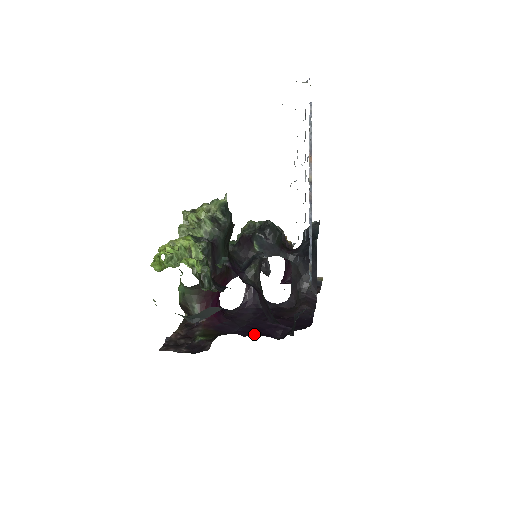
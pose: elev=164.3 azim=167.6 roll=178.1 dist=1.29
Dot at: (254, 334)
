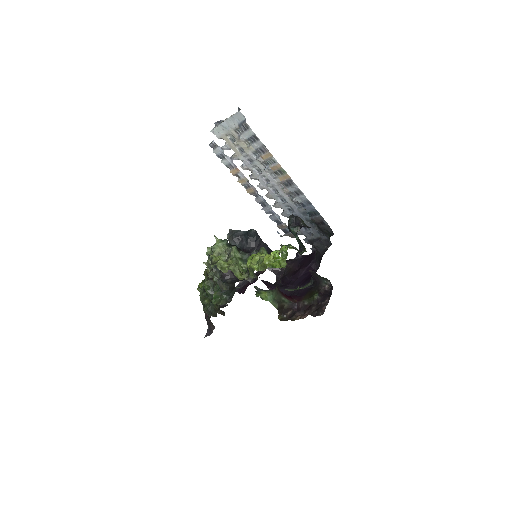
Dot at: occluded
